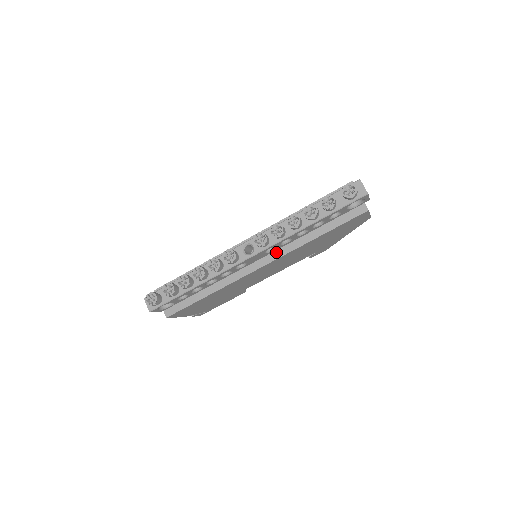
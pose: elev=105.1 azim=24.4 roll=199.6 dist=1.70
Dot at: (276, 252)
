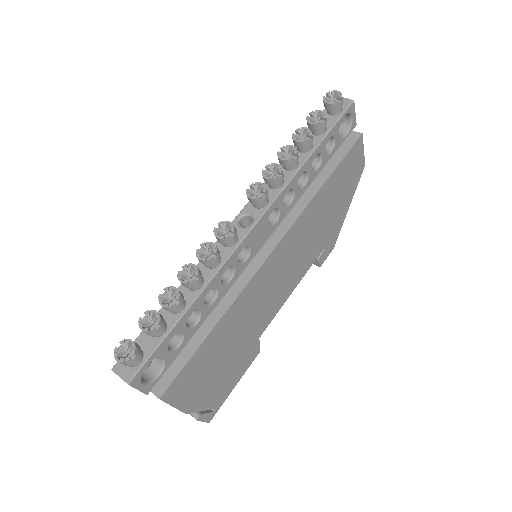
Dot at: (281, 226)
